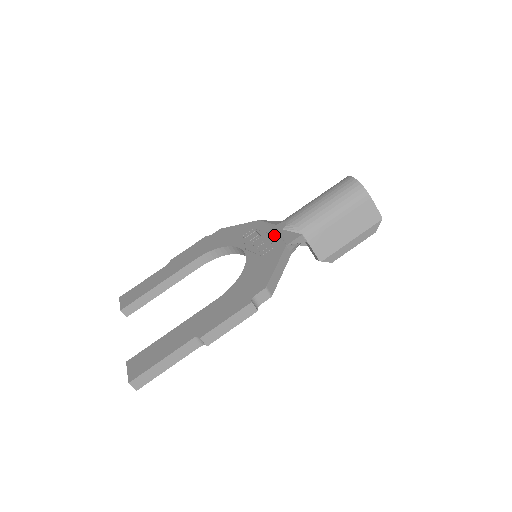
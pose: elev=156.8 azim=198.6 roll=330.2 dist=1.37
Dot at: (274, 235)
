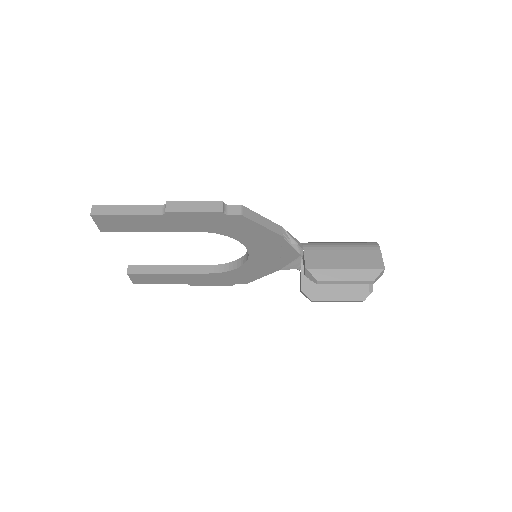
Dot at: occluded
